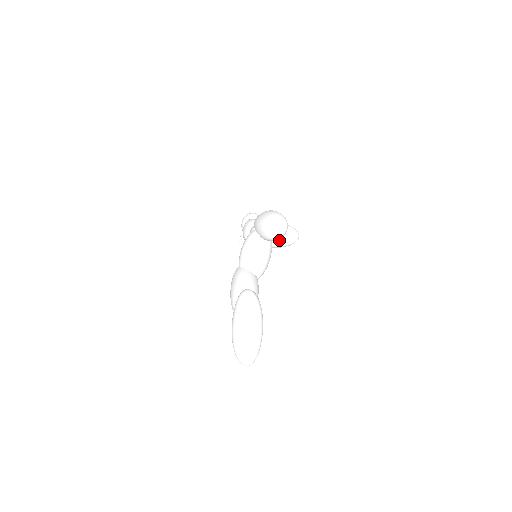
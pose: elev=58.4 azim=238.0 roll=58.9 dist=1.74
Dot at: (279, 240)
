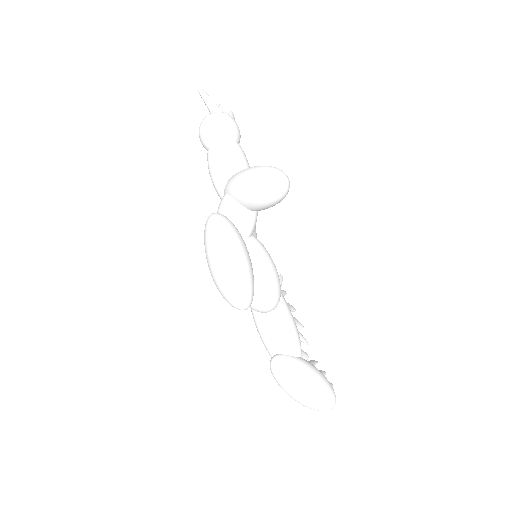
Dot at: (264, 209)
